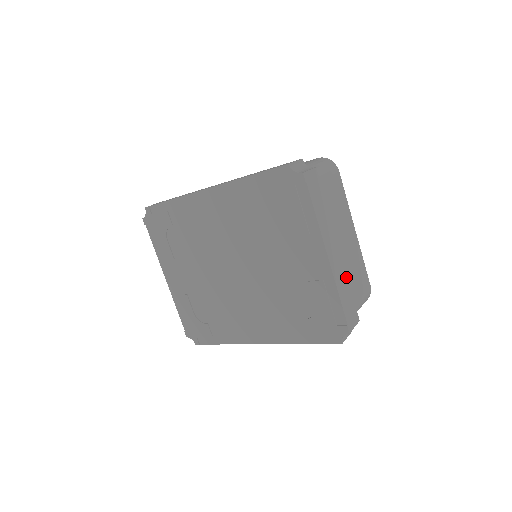
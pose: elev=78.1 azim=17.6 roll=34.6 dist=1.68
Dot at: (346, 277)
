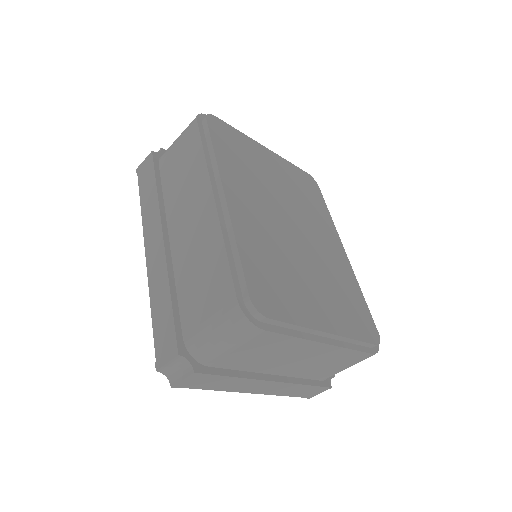
Dot at: (296, 385)
